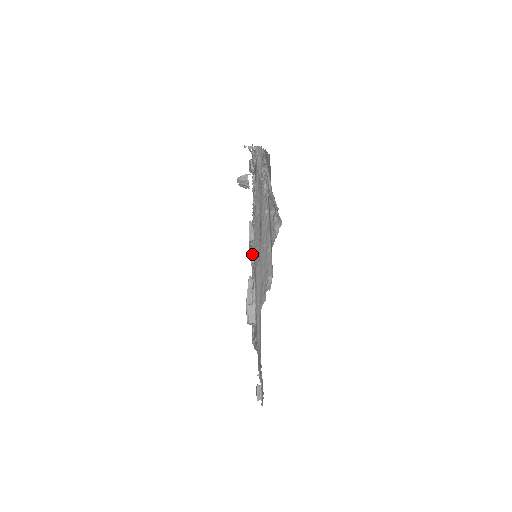
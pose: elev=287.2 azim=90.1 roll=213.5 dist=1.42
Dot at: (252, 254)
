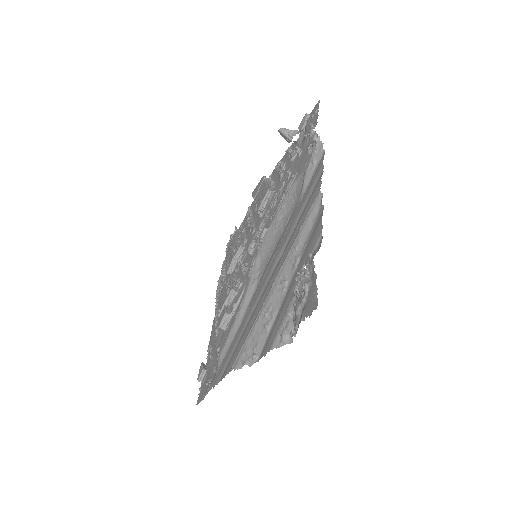
Dot at: (253, 243)
